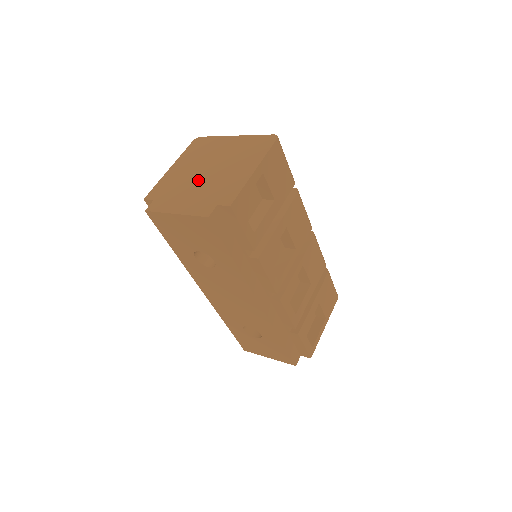
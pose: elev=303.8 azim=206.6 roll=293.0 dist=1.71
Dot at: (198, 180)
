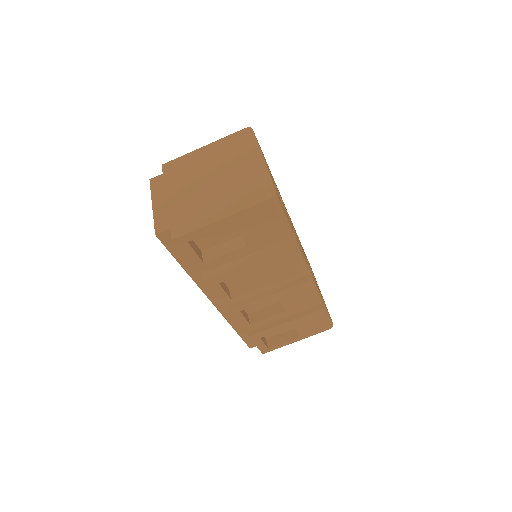
Dot at: (195, 185)
